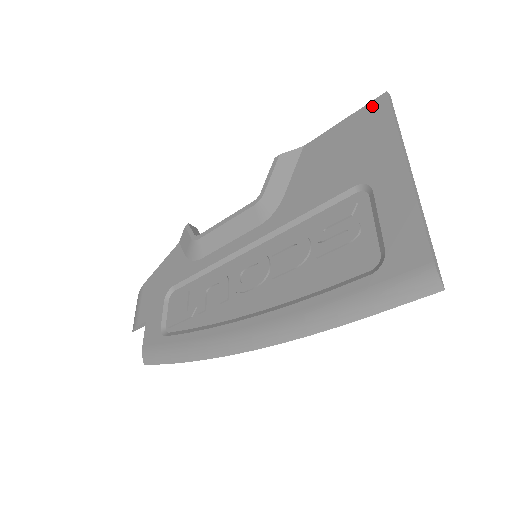
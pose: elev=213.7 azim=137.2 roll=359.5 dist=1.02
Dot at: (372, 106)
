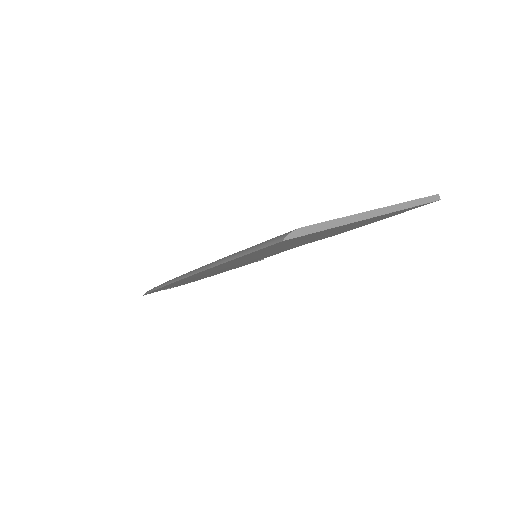
Dot at: occluded
